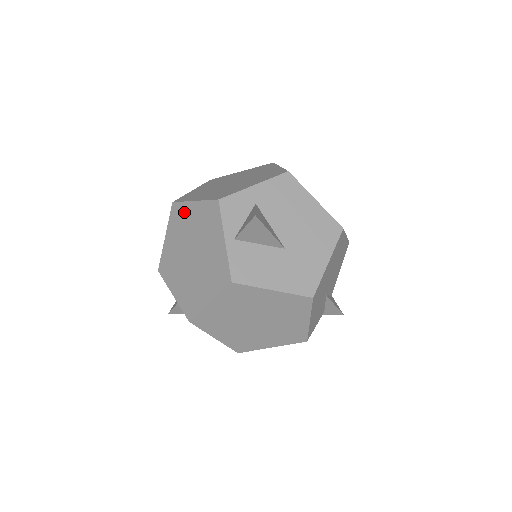
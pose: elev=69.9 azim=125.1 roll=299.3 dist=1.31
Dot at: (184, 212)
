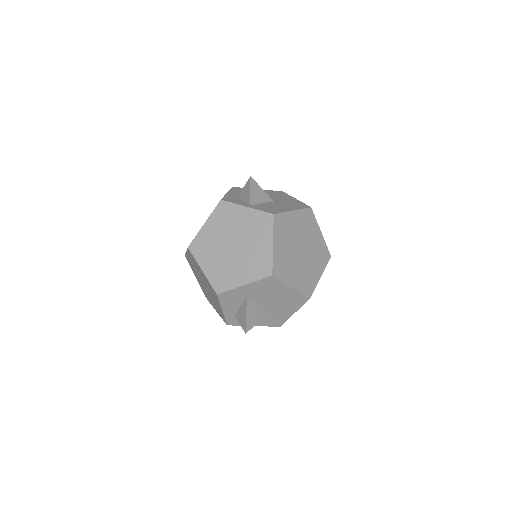
Dot at: (203, 238)
